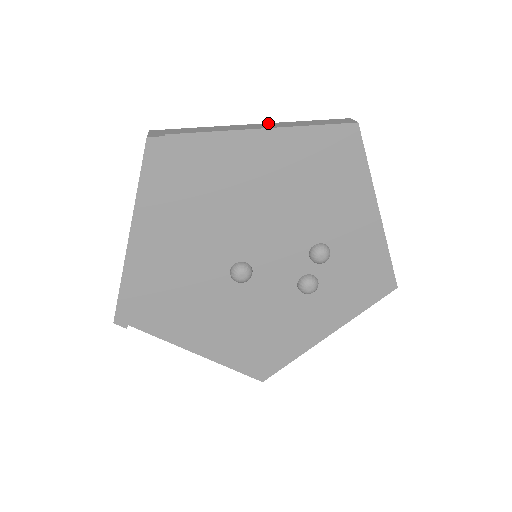
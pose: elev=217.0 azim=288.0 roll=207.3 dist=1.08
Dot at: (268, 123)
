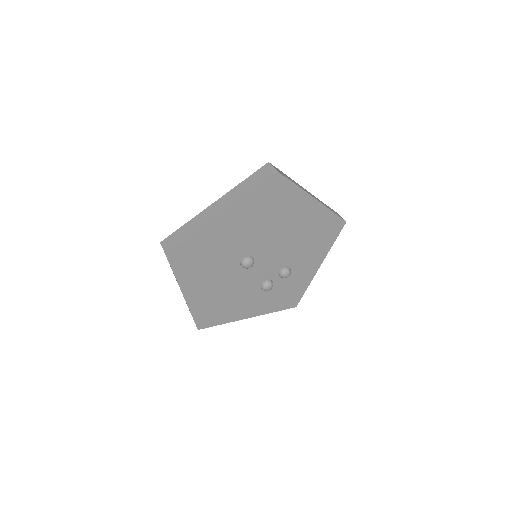
Dot at: (313, 195)
